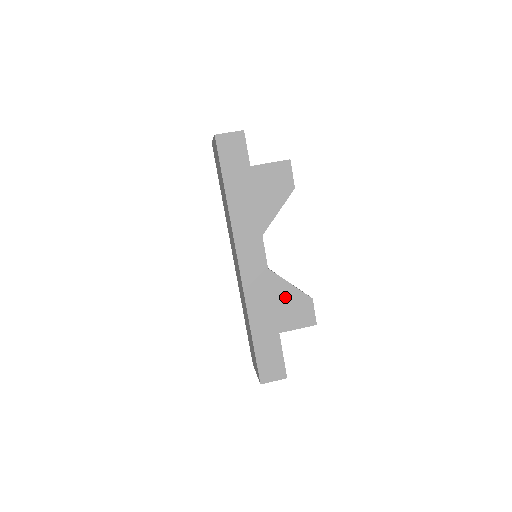
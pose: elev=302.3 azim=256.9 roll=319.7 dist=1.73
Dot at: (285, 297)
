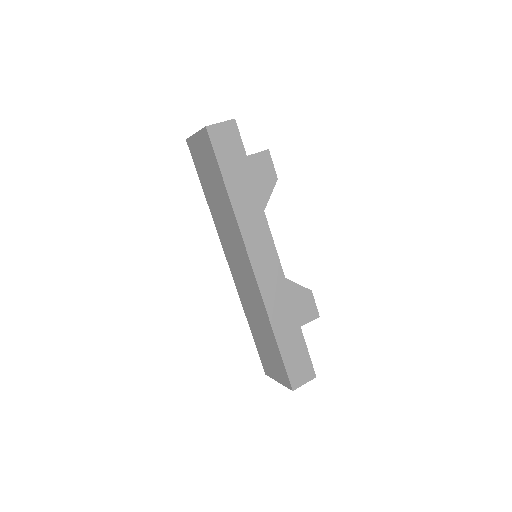
Dot at: occluded
